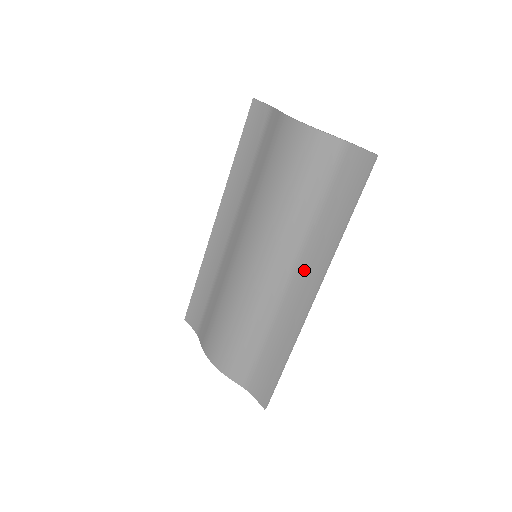
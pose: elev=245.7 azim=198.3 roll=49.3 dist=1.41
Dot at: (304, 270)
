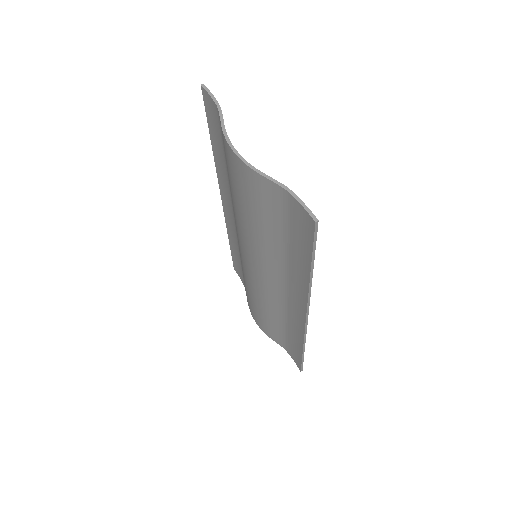
Dot at: (292, 291)
